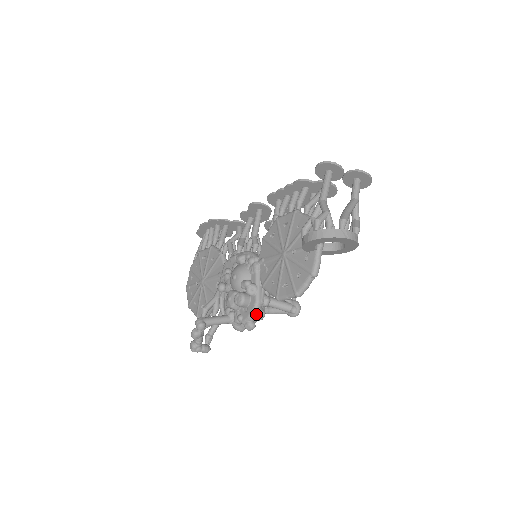
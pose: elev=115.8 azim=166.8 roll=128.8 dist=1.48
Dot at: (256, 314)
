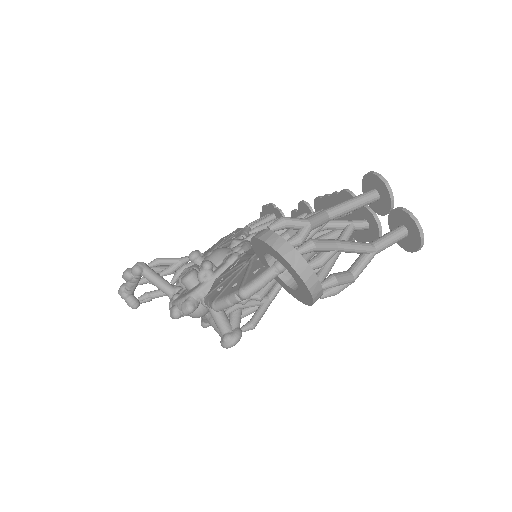
Dot at: (184, 302)
